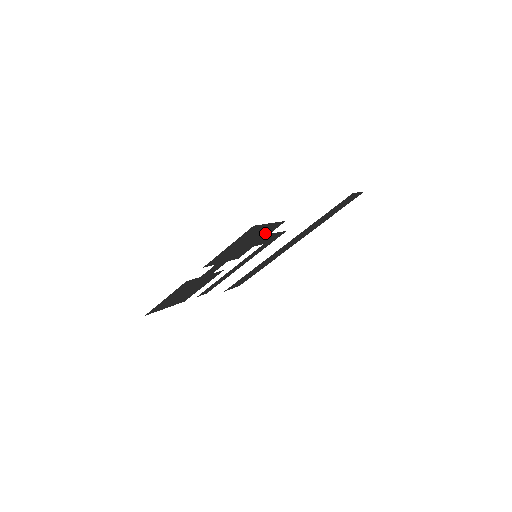
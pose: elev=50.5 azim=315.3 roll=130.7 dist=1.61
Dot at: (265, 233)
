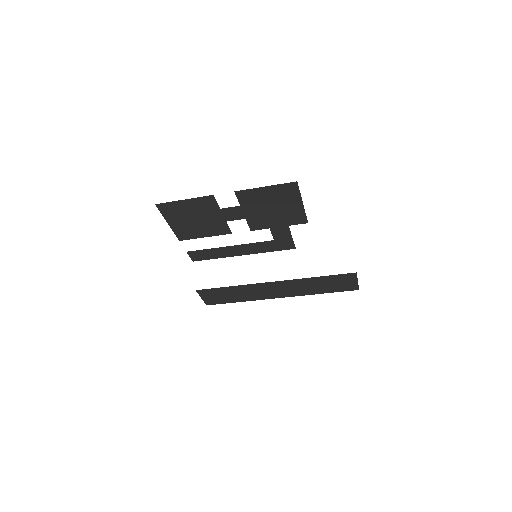
Dot at: (289, 217)
